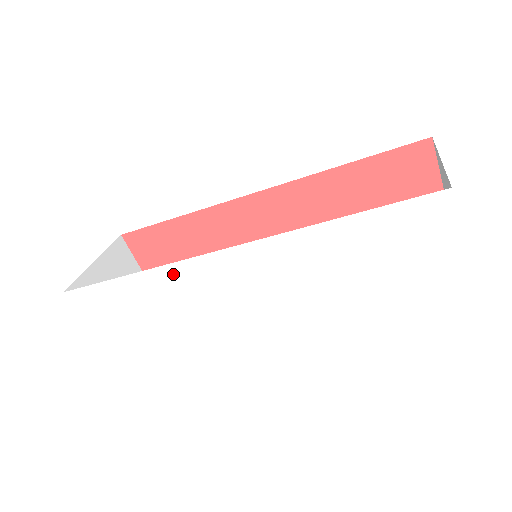
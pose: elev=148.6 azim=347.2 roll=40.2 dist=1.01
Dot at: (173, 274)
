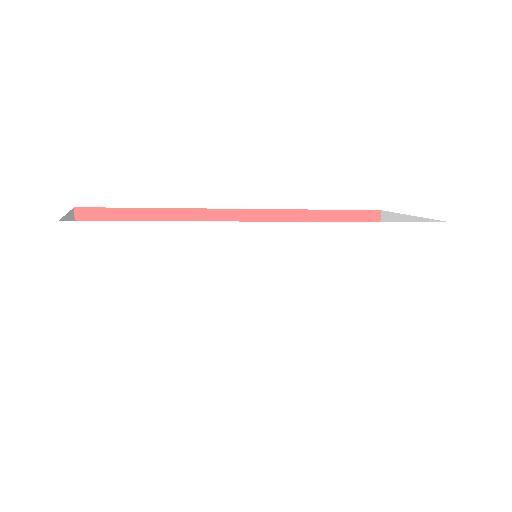
Dot at: (218, 234)
